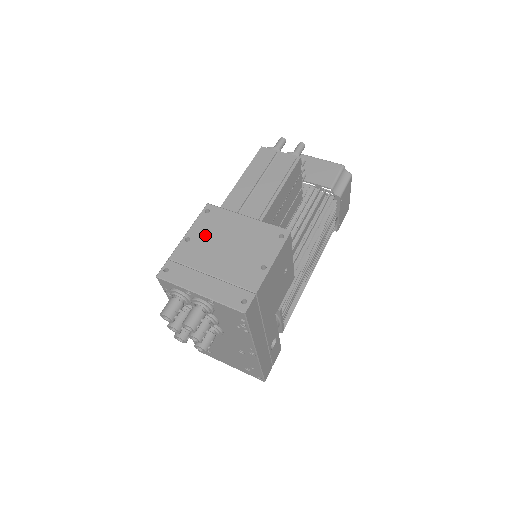
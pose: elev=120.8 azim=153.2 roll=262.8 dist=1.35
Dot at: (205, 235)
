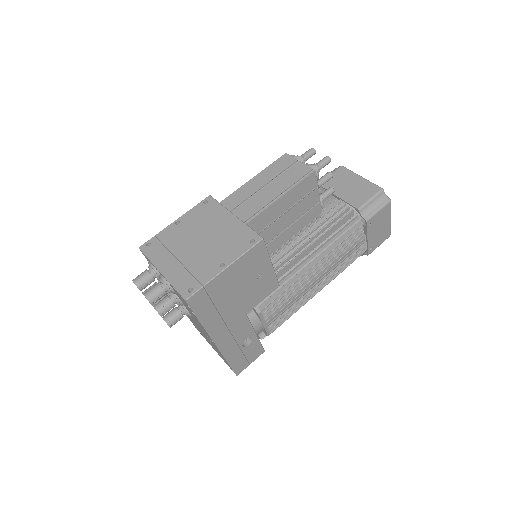
Dot at: (192, 223)
